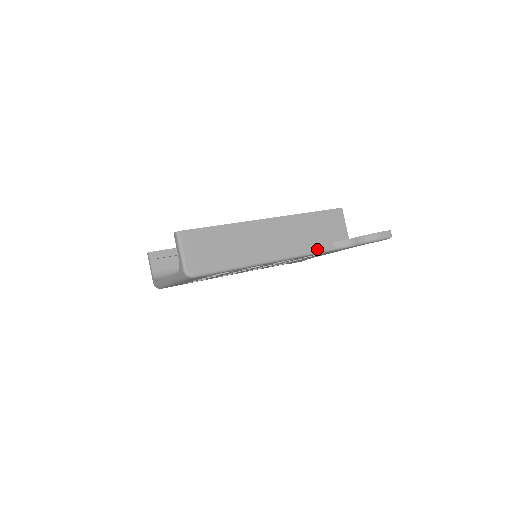
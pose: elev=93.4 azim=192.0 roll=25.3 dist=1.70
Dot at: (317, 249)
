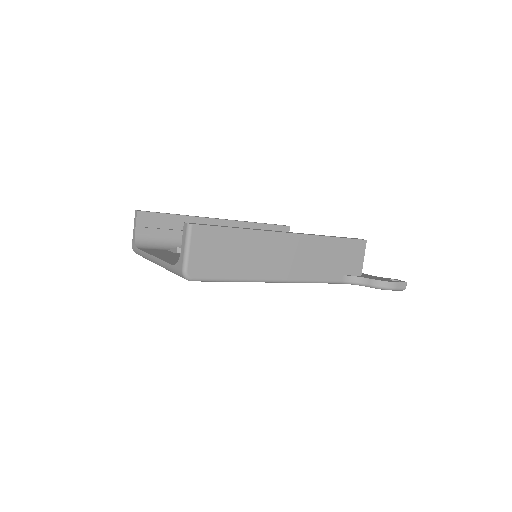
Dot at: (327, 279)
